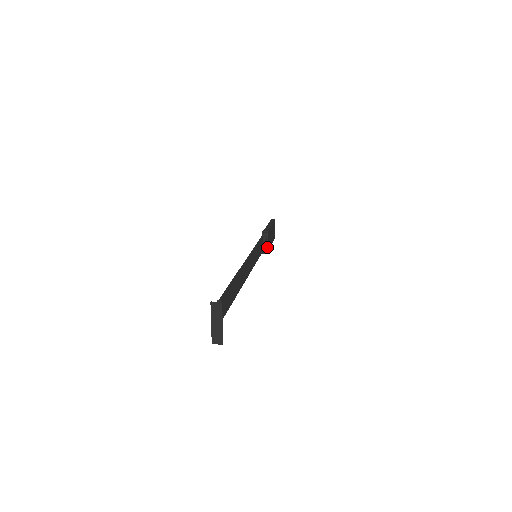
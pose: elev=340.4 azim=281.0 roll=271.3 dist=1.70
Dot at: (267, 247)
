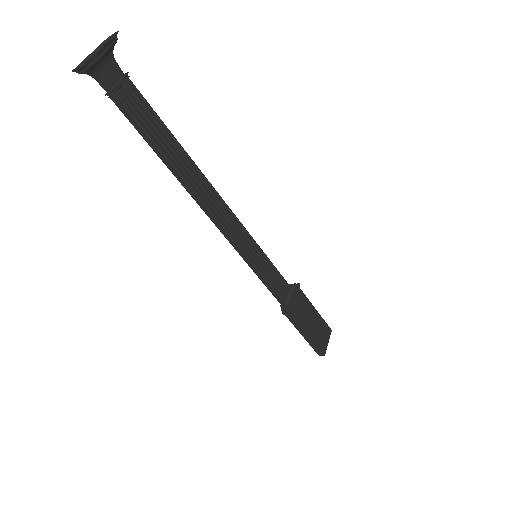
Dot at: (291, 303)
